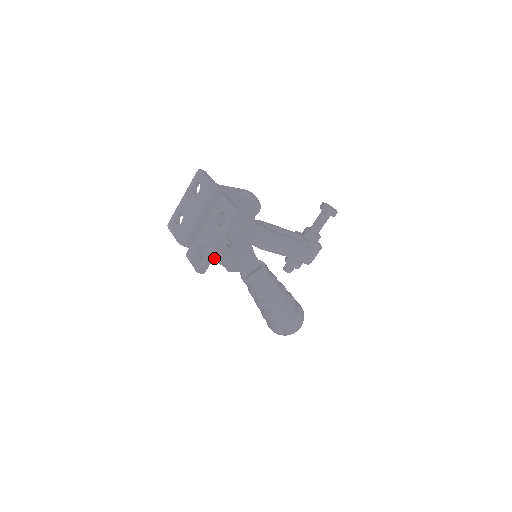
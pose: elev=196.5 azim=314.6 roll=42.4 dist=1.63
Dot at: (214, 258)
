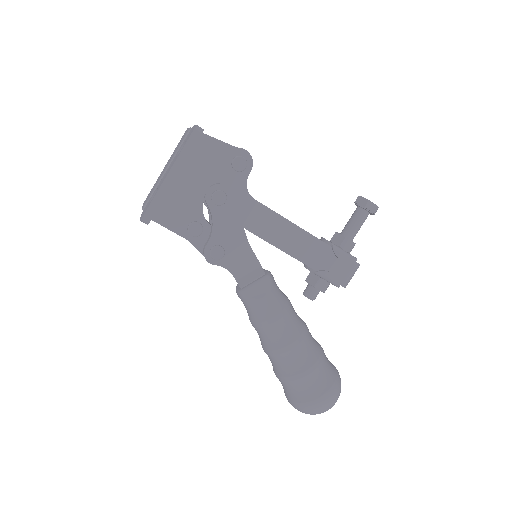
Dot at: (185, 232)
